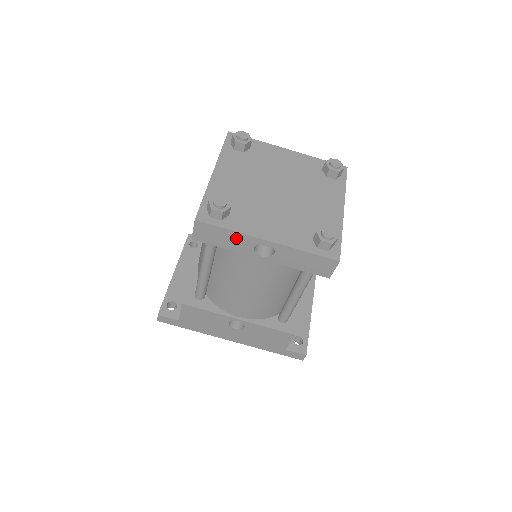
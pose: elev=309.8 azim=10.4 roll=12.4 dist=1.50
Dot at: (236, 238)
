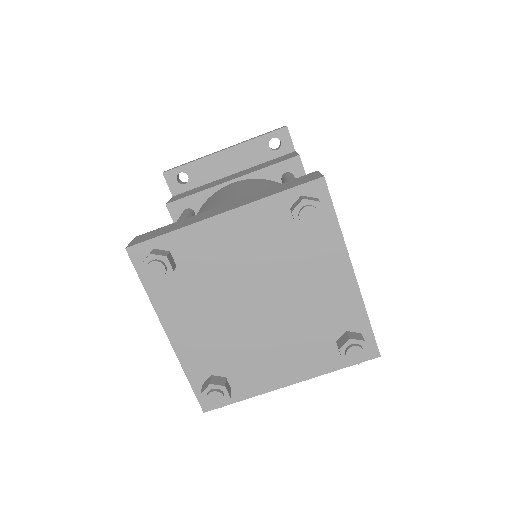
Dot at: occluded
